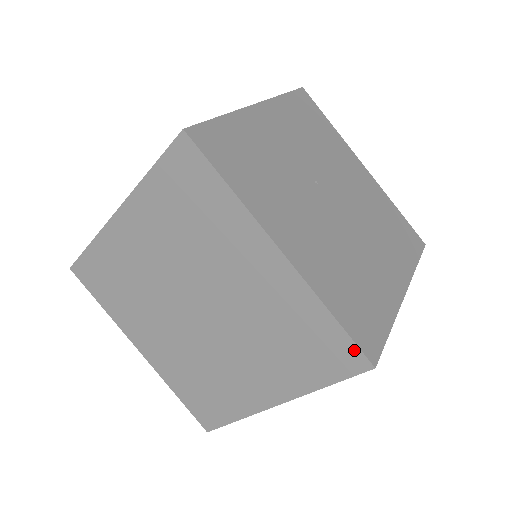
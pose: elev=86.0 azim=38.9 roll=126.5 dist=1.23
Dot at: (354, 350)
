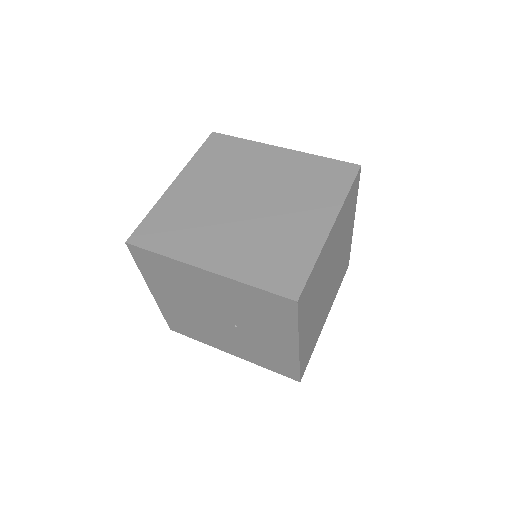
Dot at: (346, 164)
